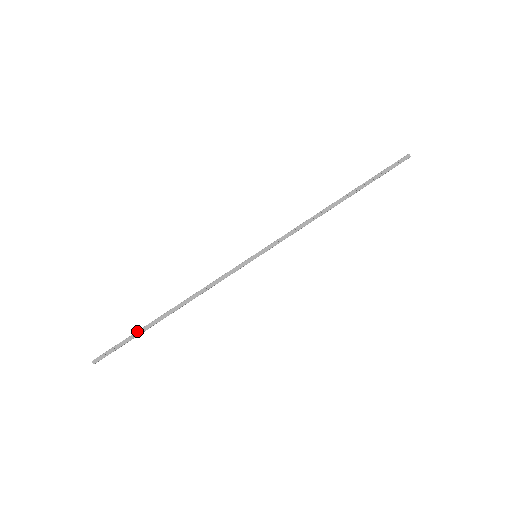
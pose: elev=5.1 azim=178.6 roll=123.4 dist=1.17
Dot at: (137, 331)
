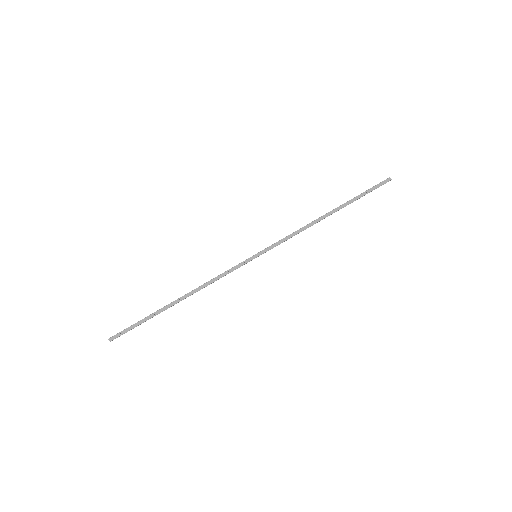
Dot at: (150, 315)
